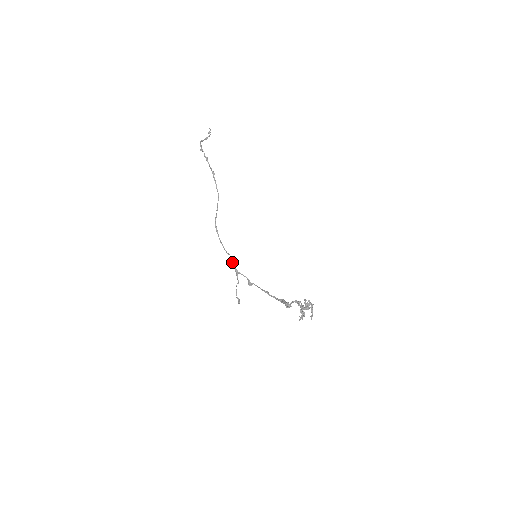
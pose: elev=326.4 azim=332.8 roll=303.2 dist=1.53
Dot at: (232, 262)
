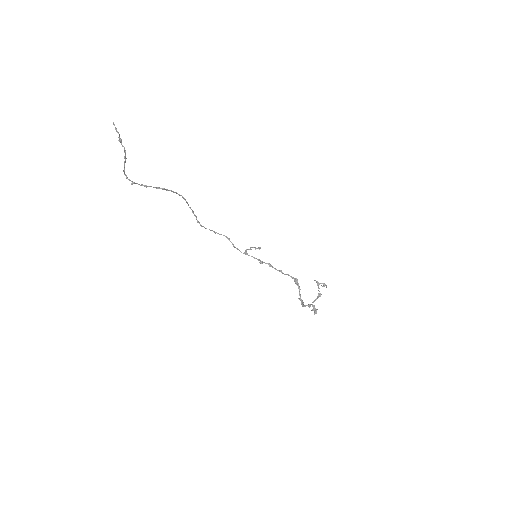
Dot at: occluded
